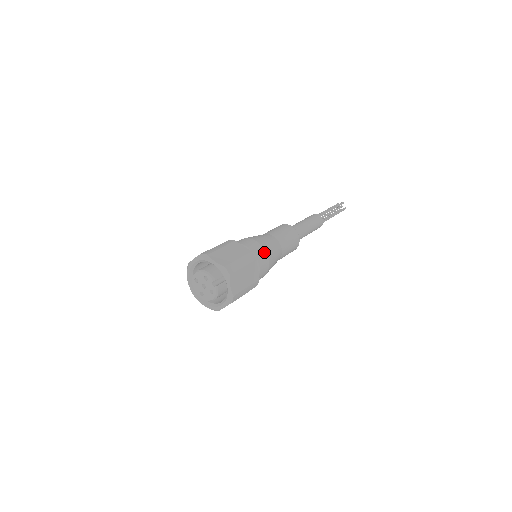
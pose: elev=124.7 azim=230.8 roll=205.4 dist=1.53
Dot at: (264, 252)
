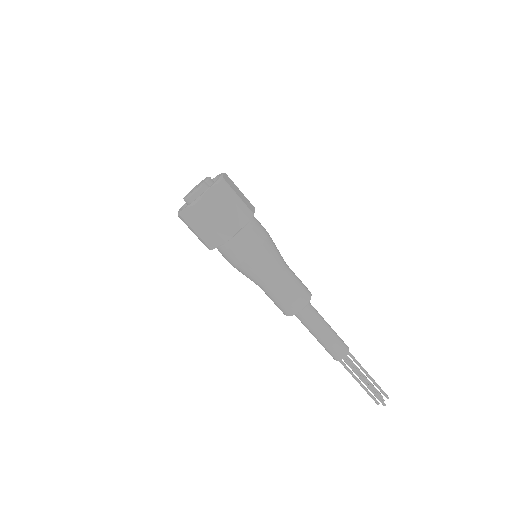
Dot at: (263, 239)
